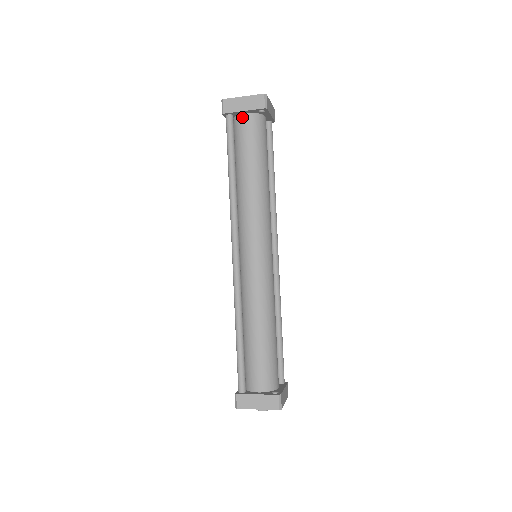
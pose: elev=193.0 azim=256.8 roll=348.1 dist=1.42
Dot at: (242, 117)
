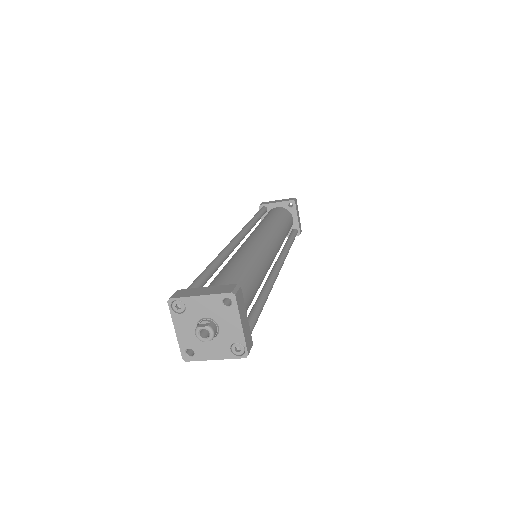
Dot at: (274, 208)
